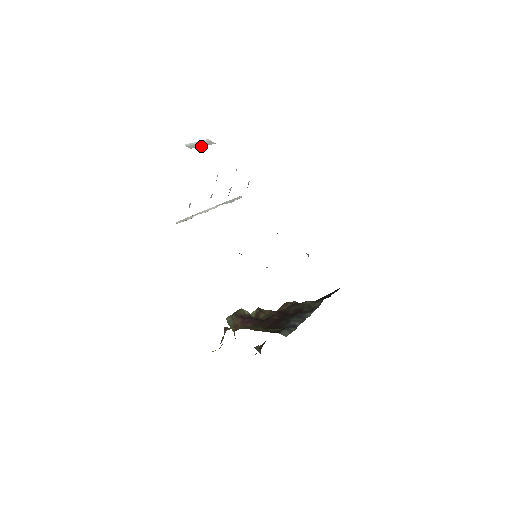
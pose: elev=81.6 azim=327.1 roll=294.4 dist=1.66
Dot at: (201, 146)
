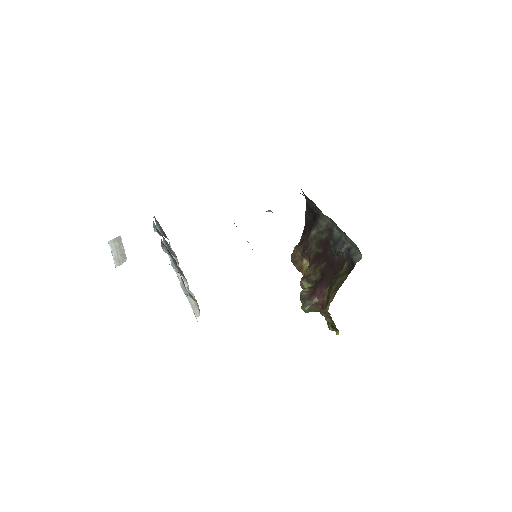
Dot at: (122, 251)
